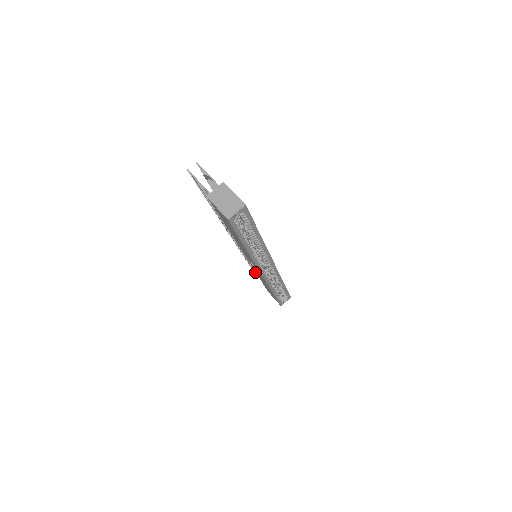
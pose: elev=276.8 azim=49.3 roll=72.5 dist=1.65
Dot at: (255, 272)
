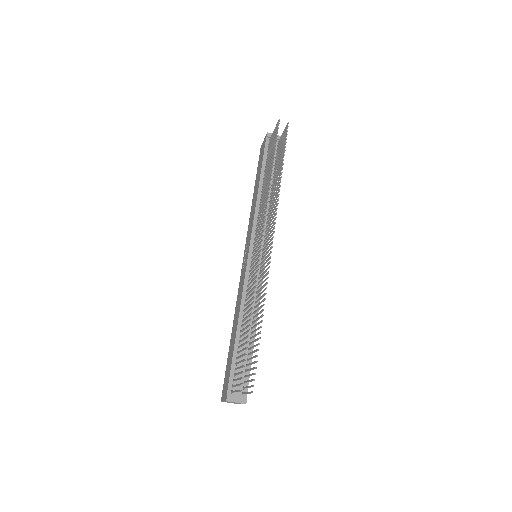
Dot at: (275, 134)
